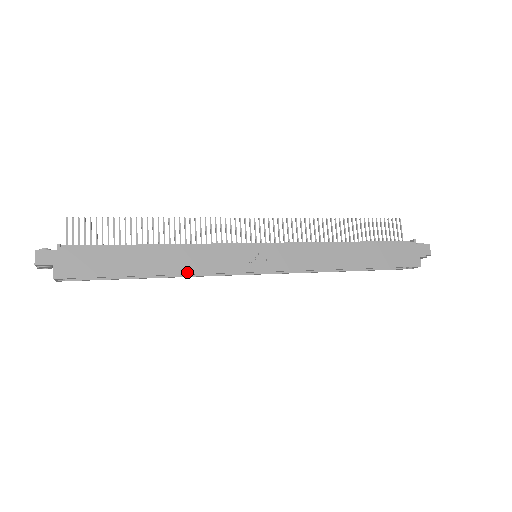
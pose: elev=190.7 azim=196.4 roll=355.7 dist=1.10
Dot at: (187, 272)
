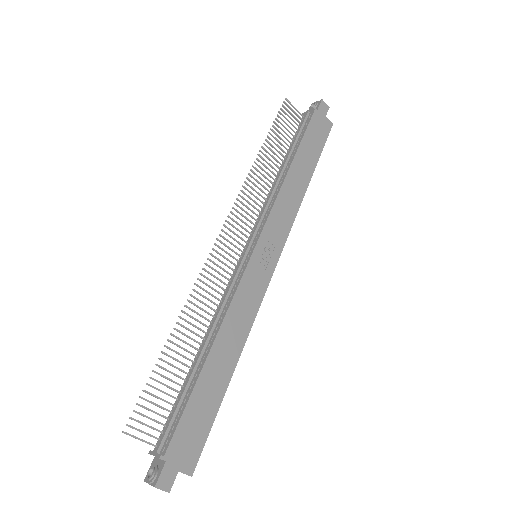
Dot at: (247, 334)
